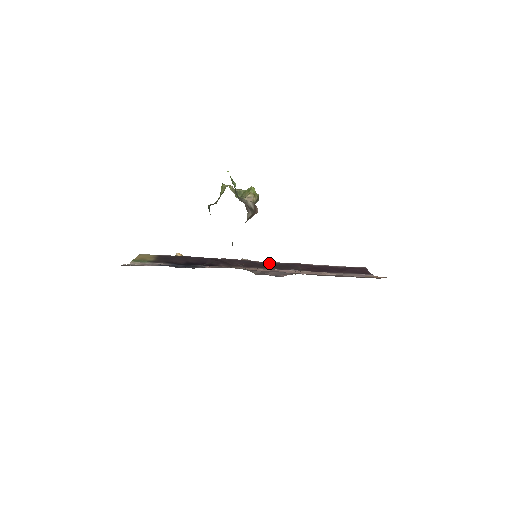
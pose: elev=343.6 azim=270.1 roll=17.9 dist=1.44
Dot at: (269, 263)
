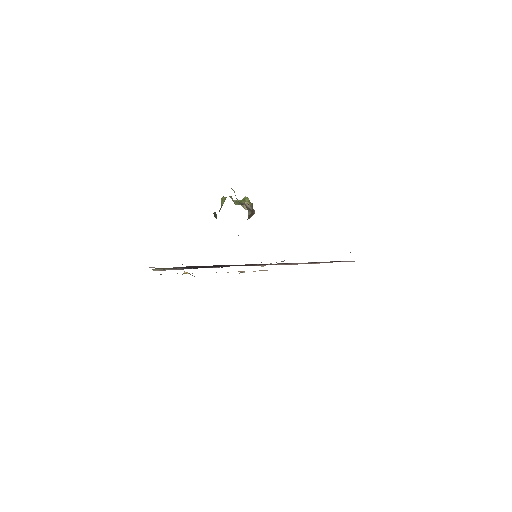
Dot at: occluded
